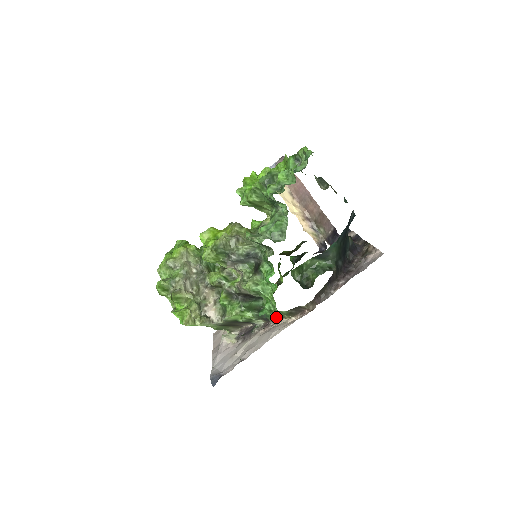
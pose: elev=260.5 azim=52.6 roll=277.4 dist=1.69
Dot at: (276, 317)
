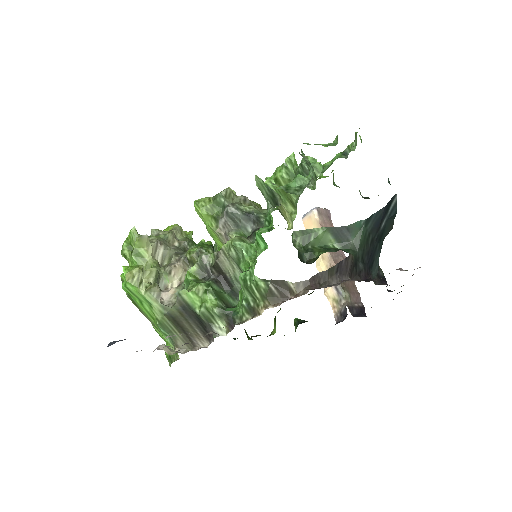
Dot at: (247, 314)
